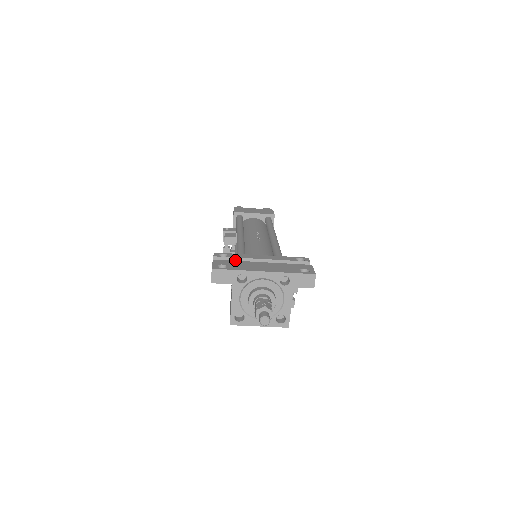
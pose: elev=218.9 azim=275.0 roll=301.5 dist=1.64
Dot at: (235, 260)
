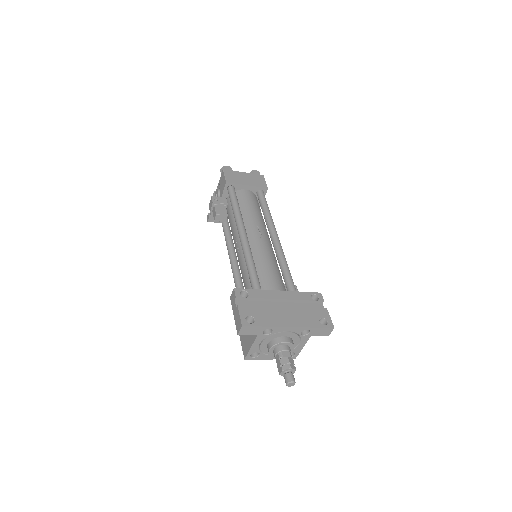
Dot at: (256, 300)
